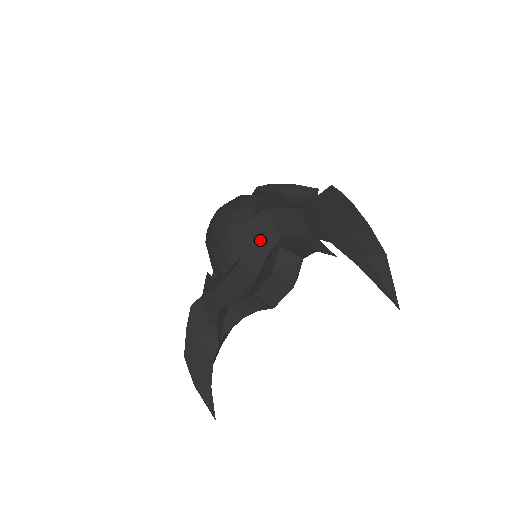
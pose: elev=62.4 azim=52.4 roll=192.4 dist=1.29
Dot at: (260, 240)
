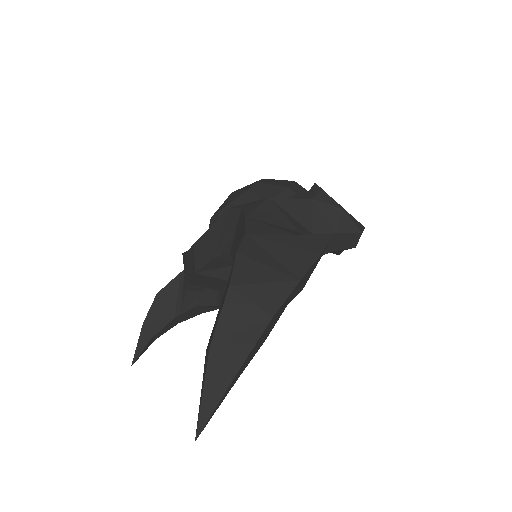
Dot at: (218, 238)
